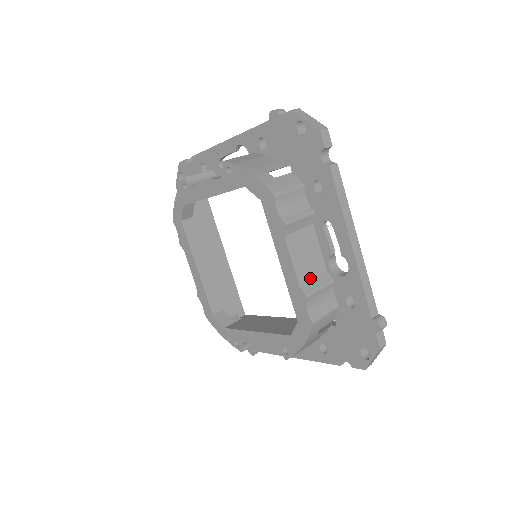
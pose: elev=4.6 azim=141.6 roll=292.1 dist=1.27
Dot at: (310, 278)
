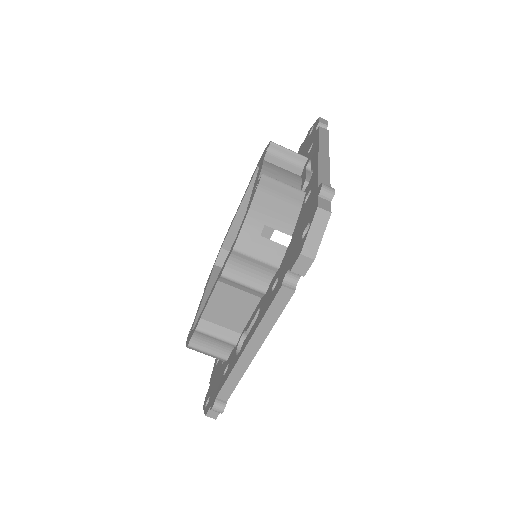
Dot at: (218, 323)
